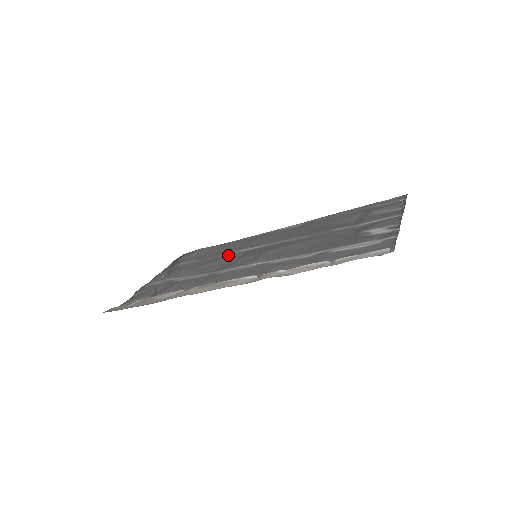
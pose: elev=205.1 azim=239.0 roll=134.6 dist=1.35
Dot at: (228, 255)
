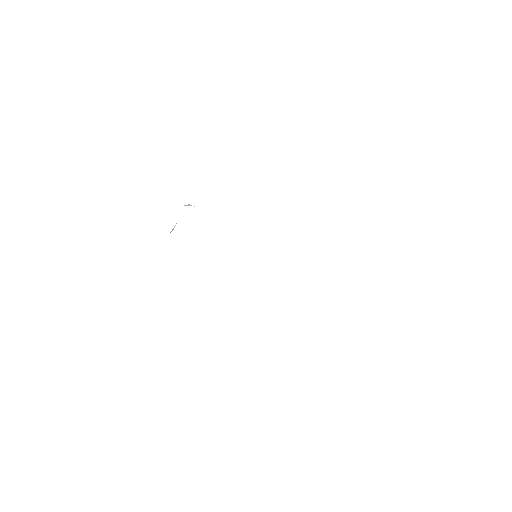
Dot at: occluded
